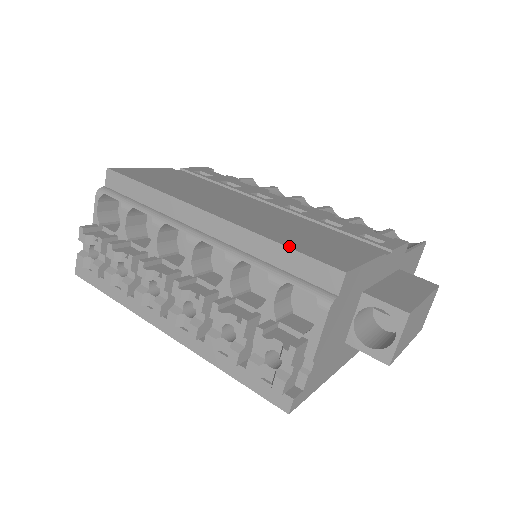
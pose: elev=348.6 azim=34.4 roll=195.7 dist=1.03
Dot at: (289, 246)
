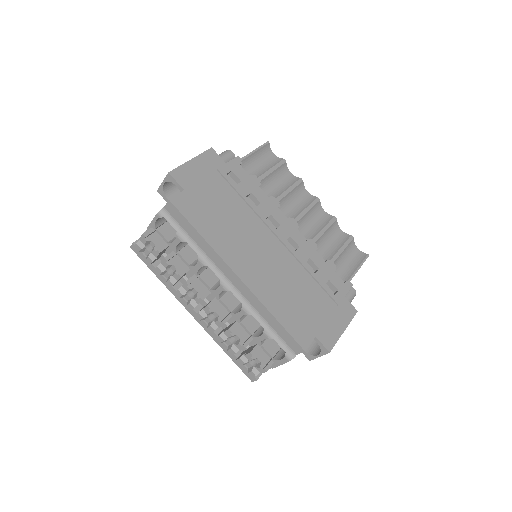
Dot at: (281, 322)
